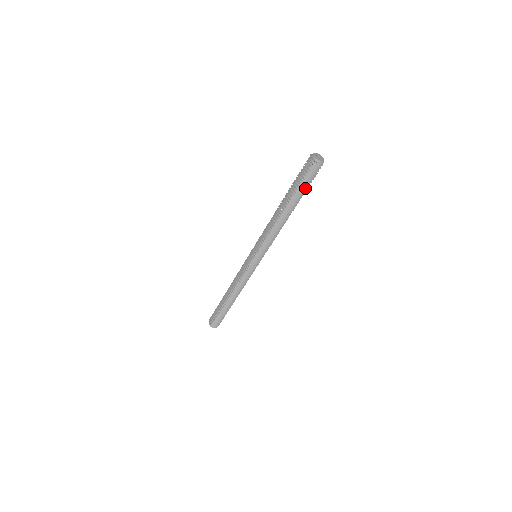
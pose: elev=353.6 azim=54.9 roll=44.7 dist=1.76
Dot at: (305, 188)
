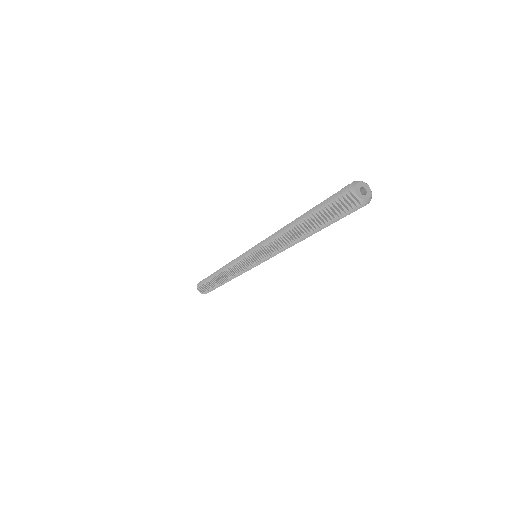
Dot at: (337, 219)
